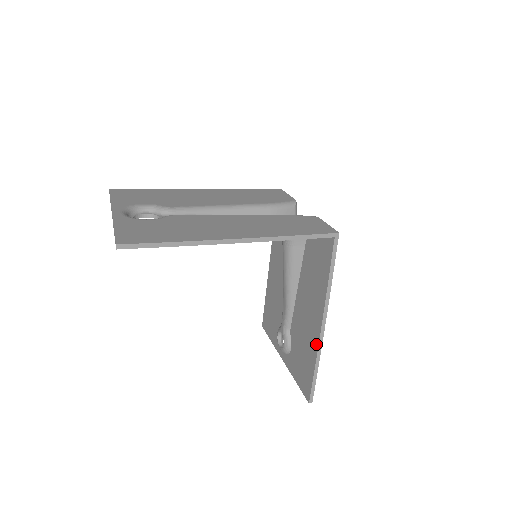
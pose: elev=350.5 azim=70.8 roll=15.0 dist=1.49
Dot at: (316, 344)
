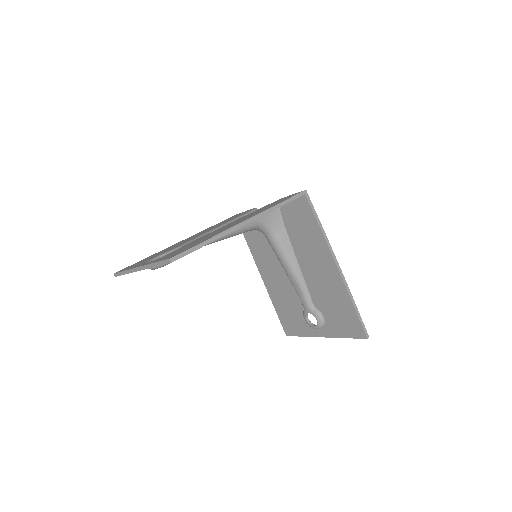
Dot at: (342, 285)
